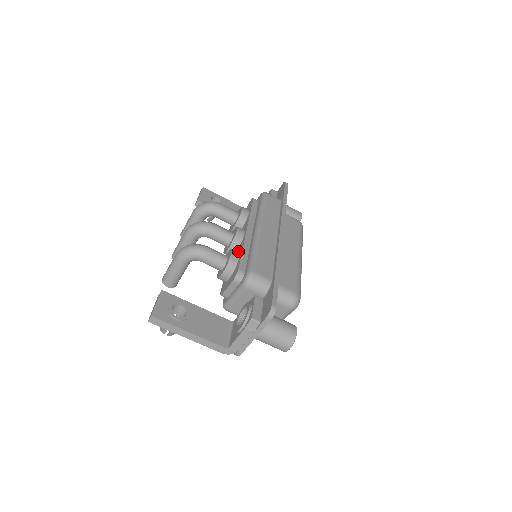
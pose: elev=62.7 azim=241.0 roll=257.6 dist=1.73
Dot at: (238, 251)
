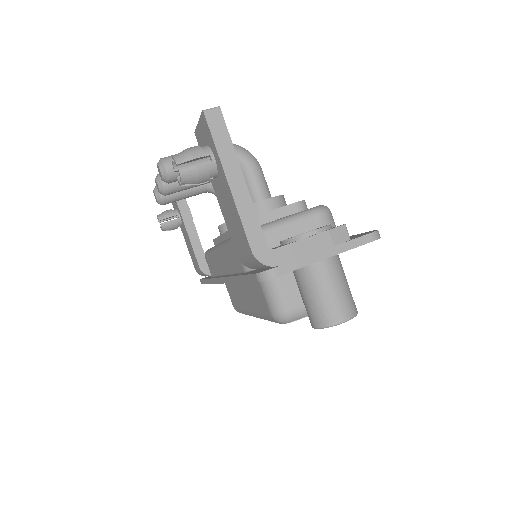
Dot at: occluded
